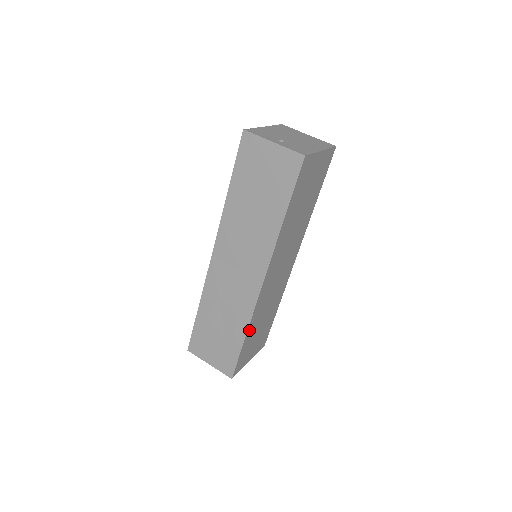
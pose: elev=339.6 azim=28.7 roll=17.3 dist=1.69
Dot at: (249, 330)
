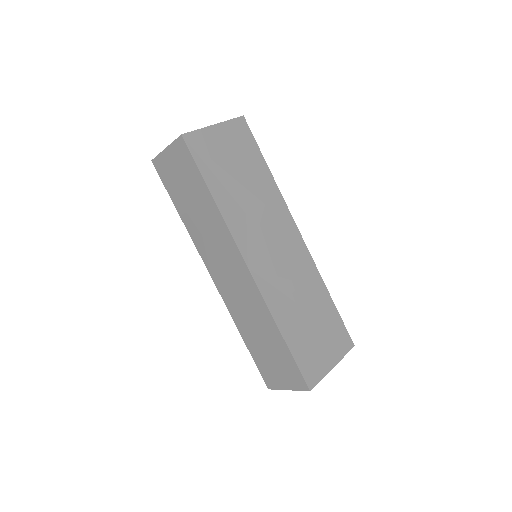
Dot at: (282, 326)
